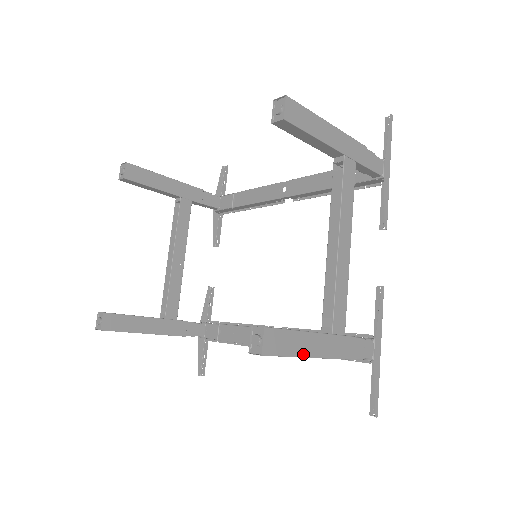
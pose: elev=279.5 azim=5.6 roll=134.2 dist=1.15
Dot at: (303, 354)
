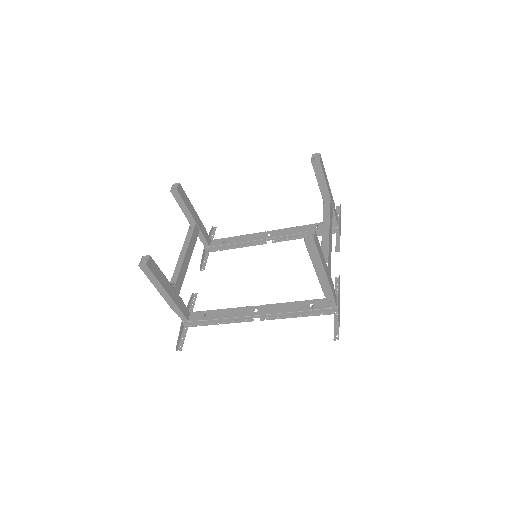
Dot at: (322, 262)
